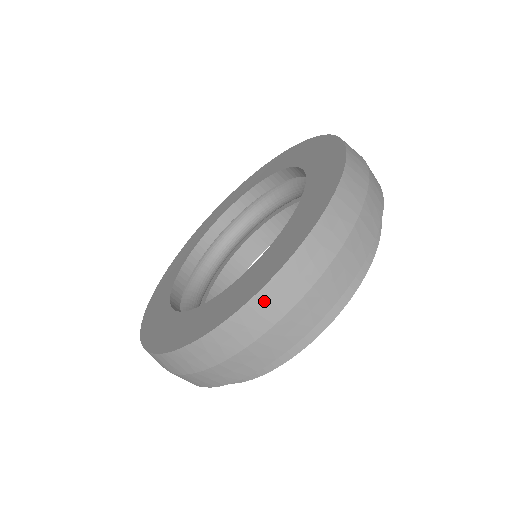
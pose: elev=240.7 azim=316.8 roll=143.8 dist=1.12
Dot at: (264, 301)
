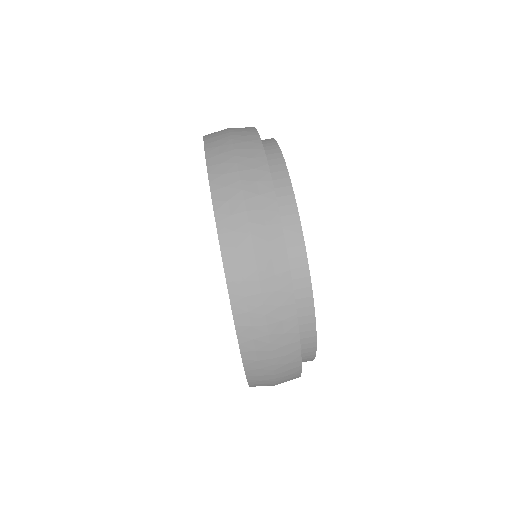
Dot at: (211, 139)
